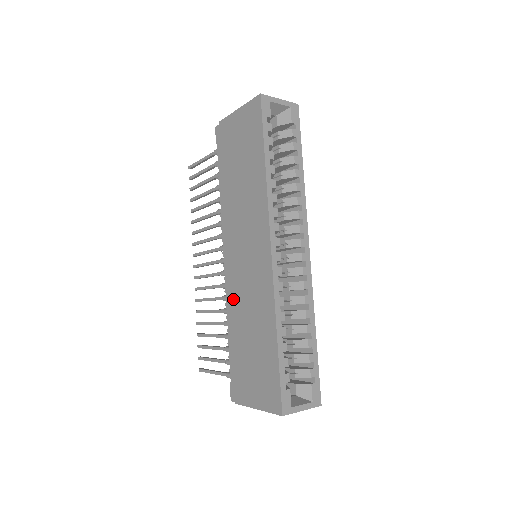
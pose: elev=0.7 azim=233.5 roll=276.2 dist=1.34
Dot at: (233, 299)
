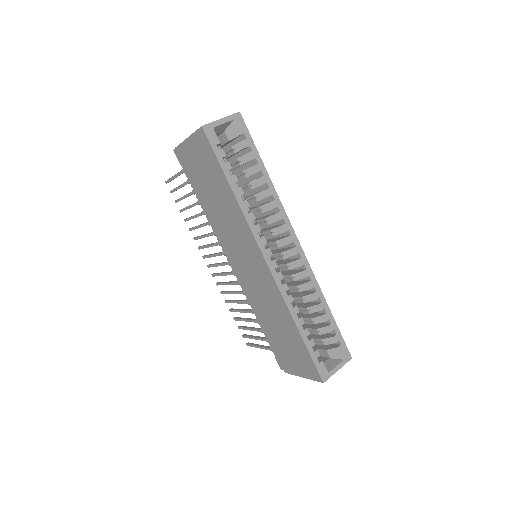
Dot at: (251, 298)
